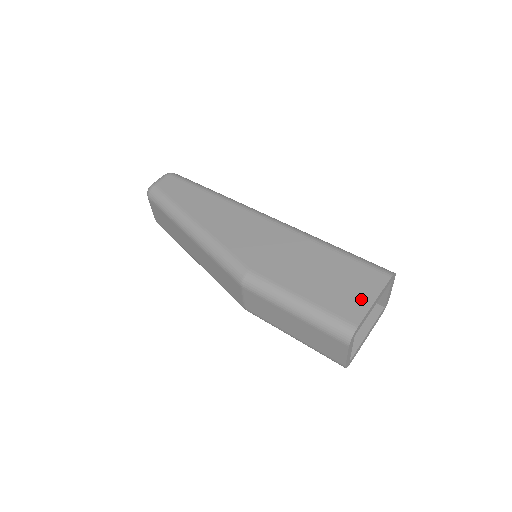
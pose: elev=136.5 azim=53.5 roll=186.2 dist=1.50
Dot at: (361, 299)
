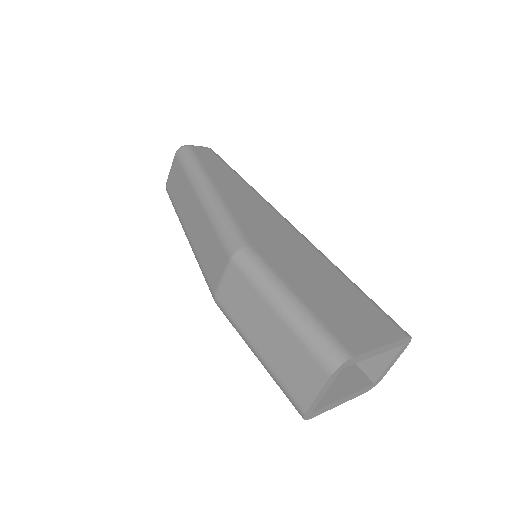
Dot at: (366, 335)
